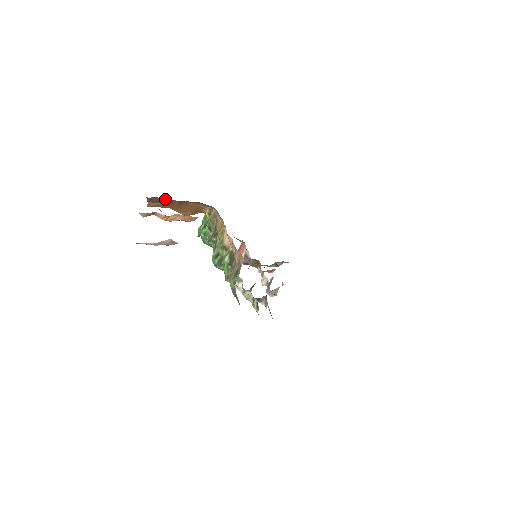
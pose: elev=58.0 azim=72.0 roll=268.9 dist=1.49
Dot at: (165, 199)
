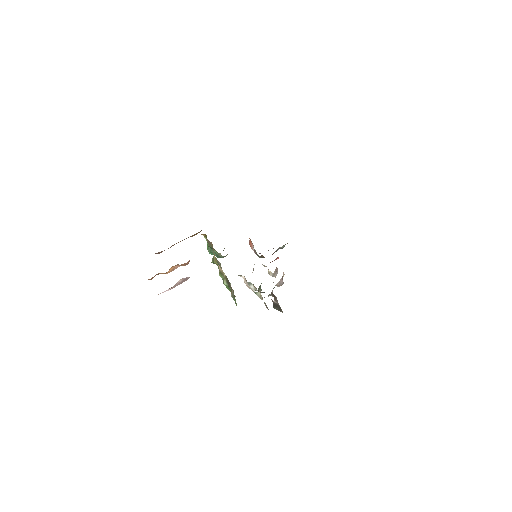
Dot at: occluded
